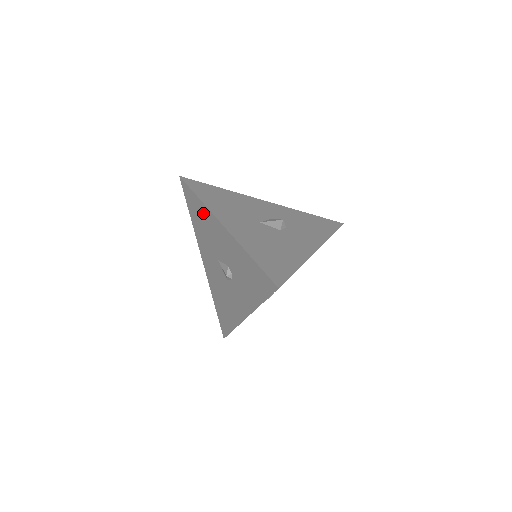
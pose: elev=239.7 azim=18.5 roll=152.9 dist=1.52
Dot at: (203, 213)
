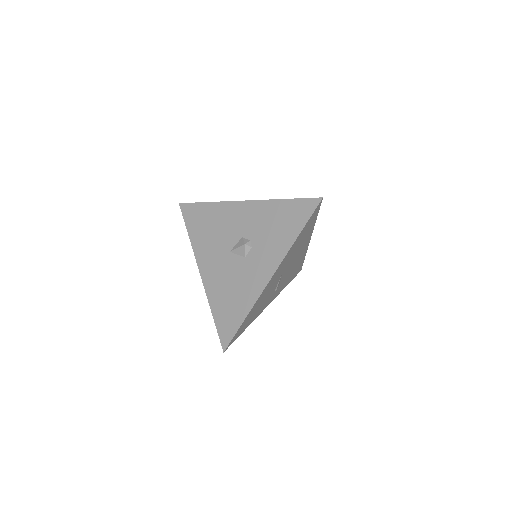
Dot at: occluded
